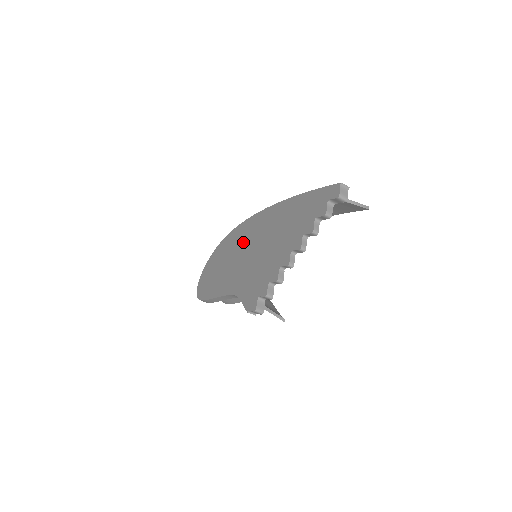
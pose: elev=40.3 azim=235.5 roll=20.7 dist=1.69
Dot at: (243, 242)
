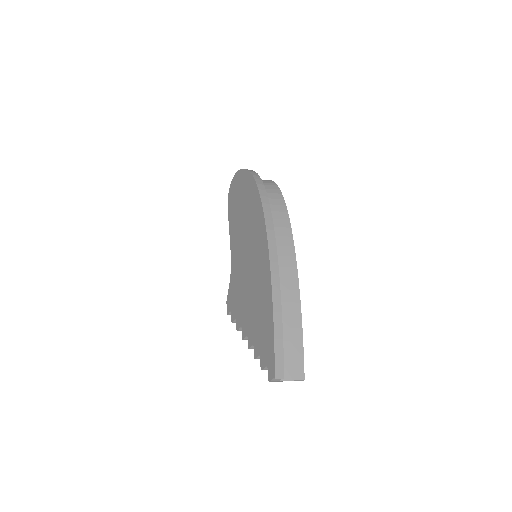
Dot at: (252, 234)
